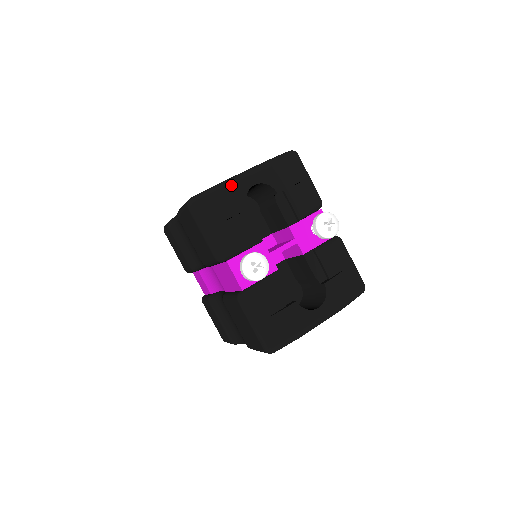
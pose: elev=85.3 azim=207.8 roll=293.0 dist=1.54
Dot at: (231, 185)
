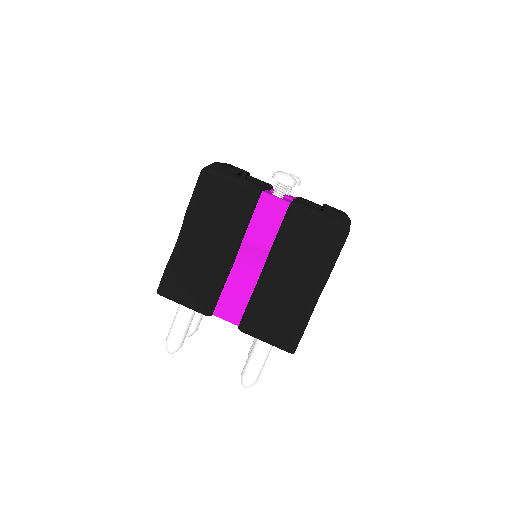
Dot at: occluded
